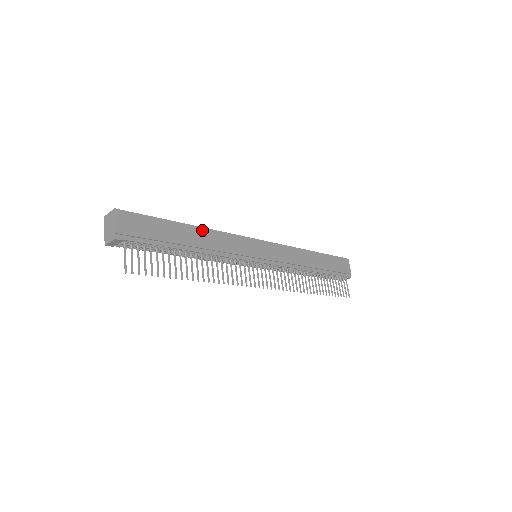
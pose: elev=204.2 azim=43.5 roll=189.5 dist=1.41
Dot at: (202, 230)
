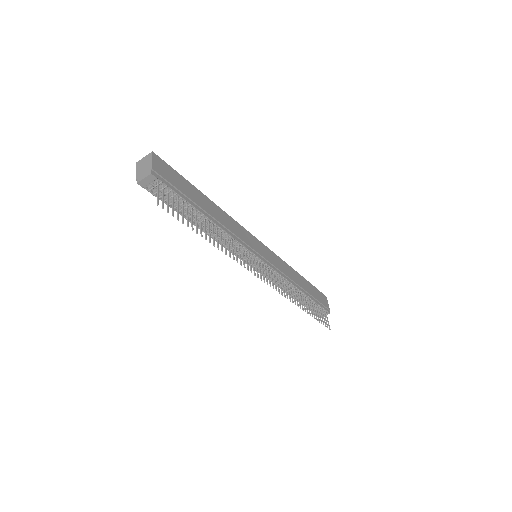
Dot at: (217, 208)
